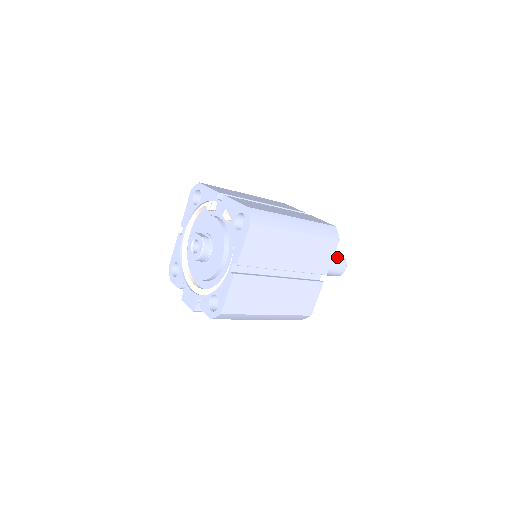
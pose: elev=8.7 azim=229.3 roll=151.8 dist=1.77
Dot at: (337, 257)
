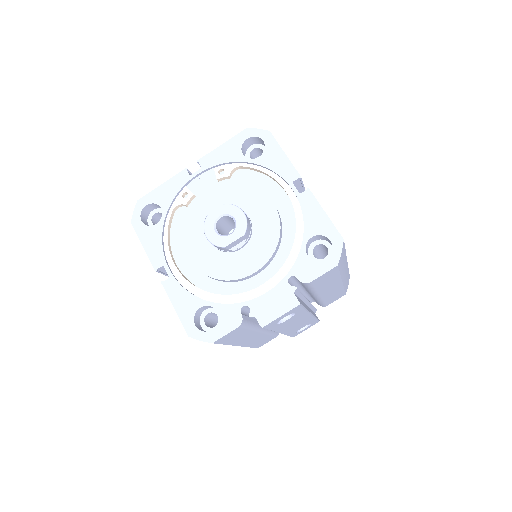
Dot at: occluded
